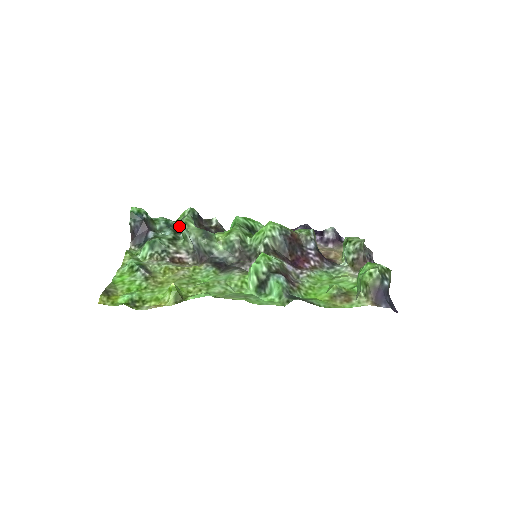
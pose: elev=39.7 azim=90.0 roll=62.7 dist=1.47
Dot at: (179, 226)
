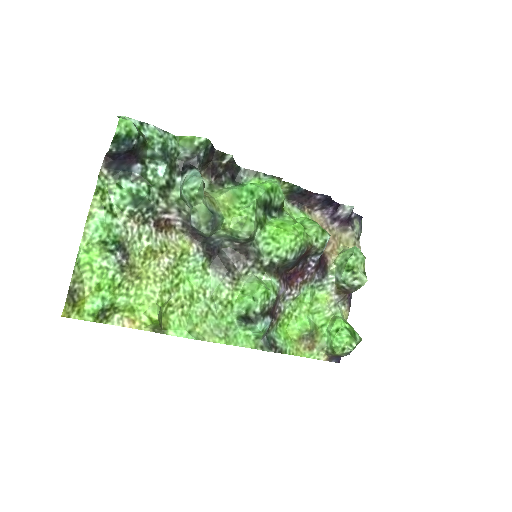
Dot at: (182, 191)
